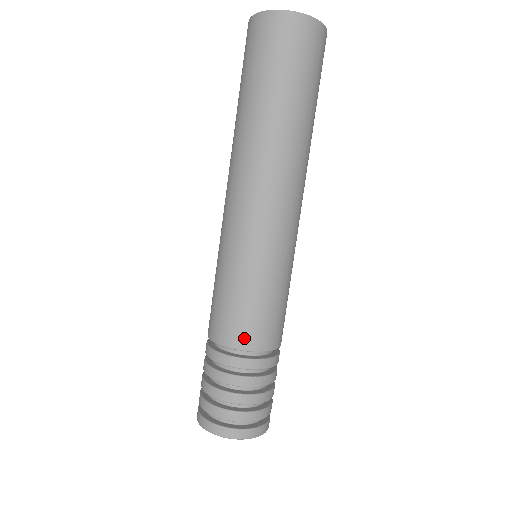
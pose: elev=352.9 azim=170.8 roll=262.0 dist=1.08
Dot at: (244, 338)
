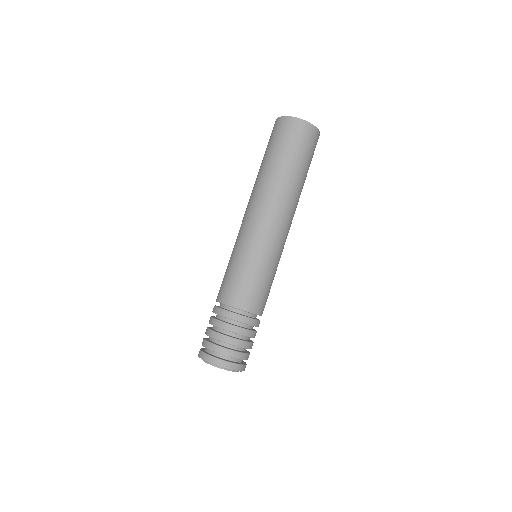
Dot at: (257, 306)
